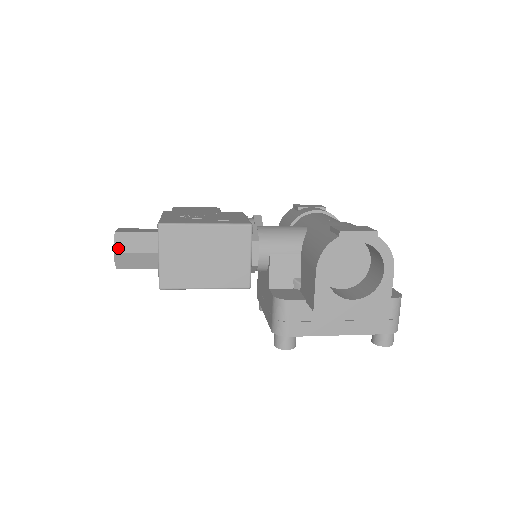
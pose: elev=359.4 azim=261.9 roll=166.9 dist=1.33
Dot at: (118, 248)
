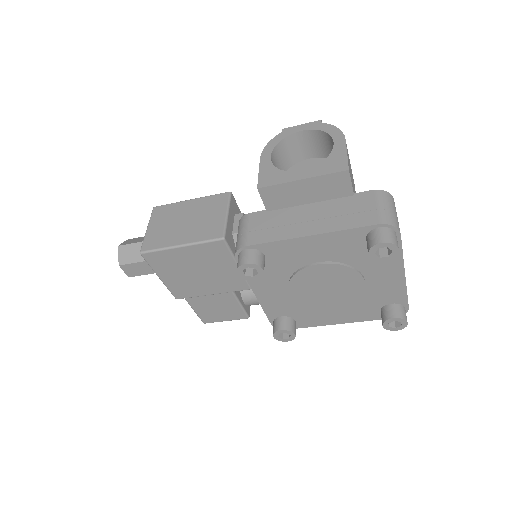
Dot at: (123, 244)
